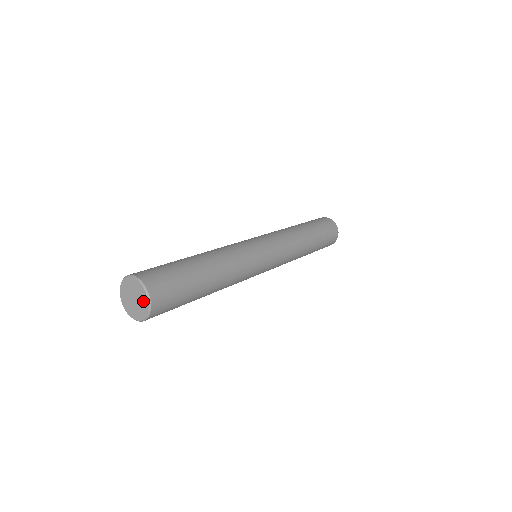
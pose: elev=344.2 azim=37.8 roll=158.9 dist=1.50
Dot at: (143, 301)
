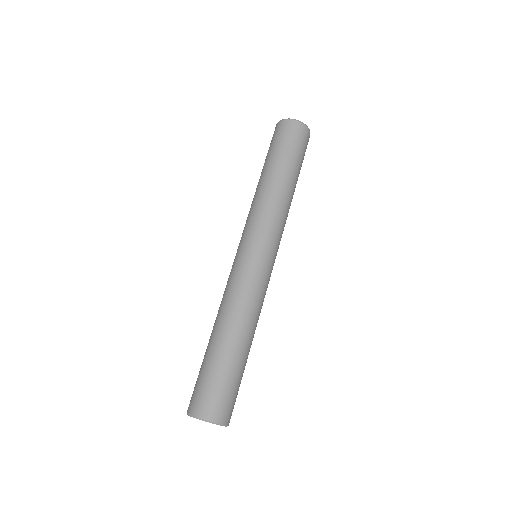
Dot at: occluded
